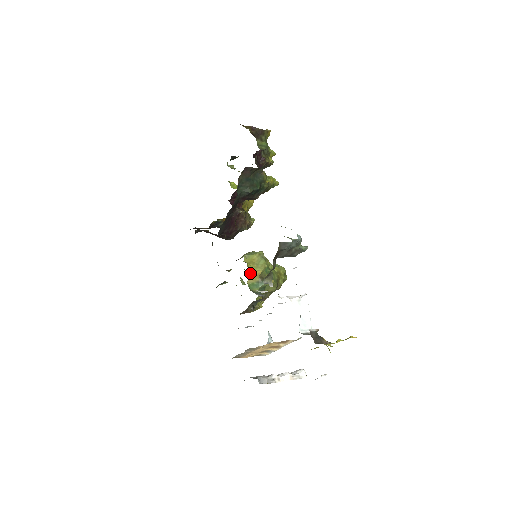
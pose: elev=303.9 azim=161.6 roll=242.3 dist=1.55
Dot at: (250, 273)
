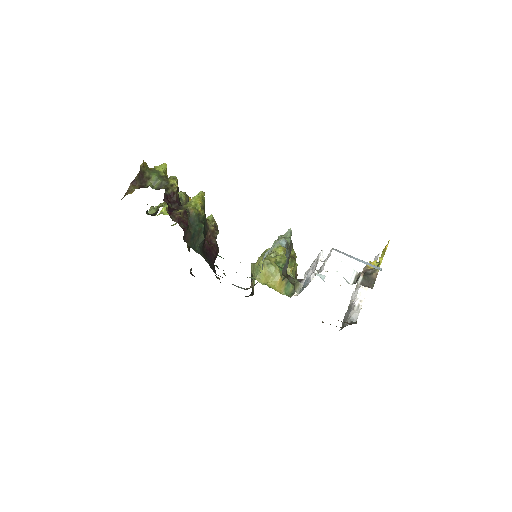
Dot at: (276, 287)
